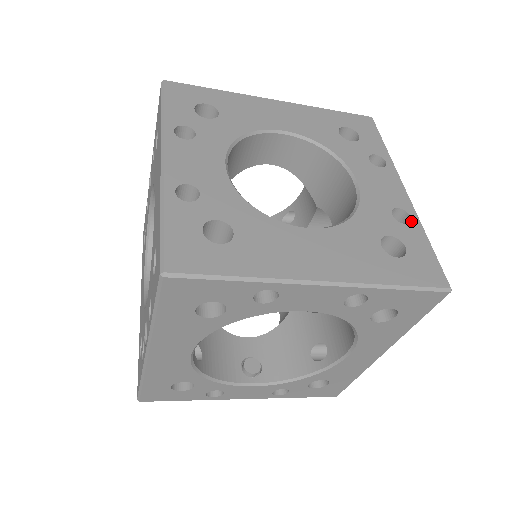
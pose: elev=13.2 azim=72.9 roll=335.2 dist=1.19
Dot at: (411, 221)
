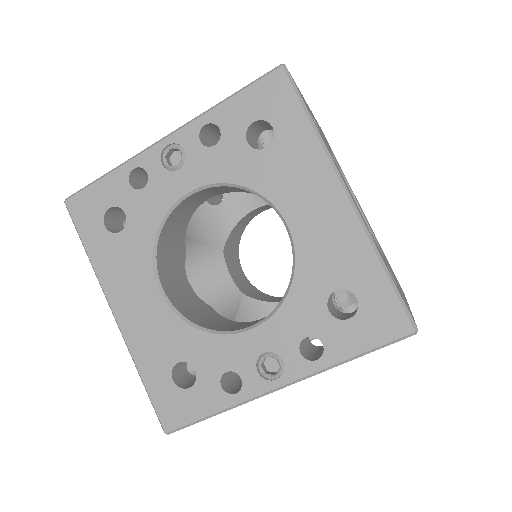
Dot at: occluded
